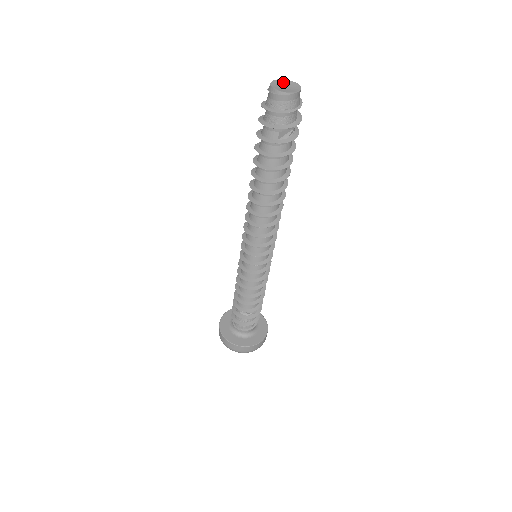
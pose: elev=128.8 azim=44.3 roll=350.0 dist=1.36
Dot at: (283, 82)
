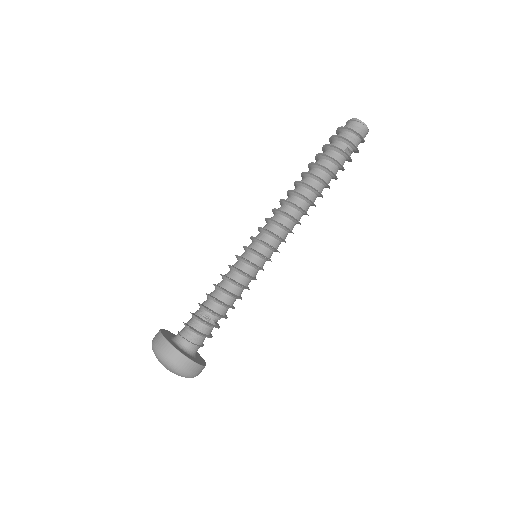
Dot at: occluded
